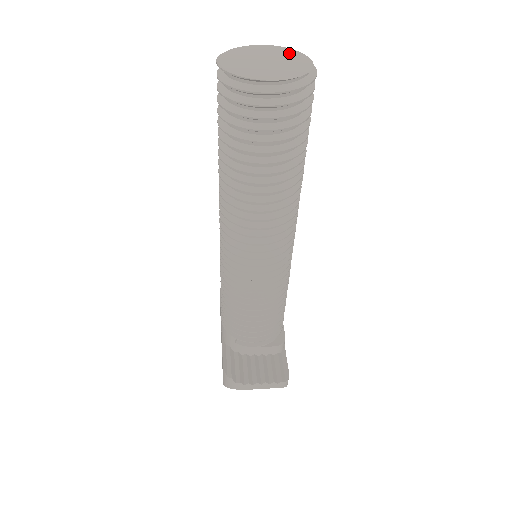
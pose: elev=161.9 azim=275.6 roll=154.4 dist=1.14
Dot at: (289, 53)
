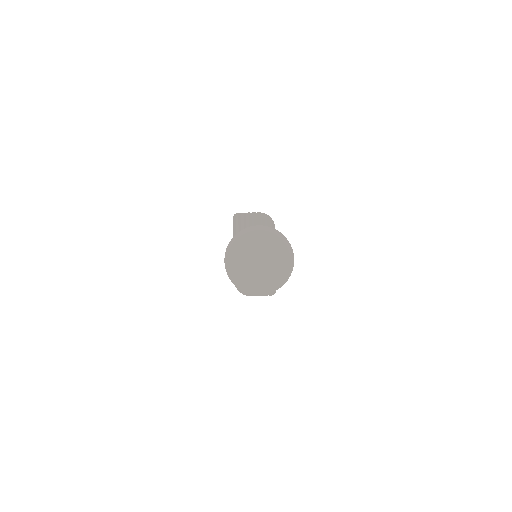
Dot at: (276, 247)
